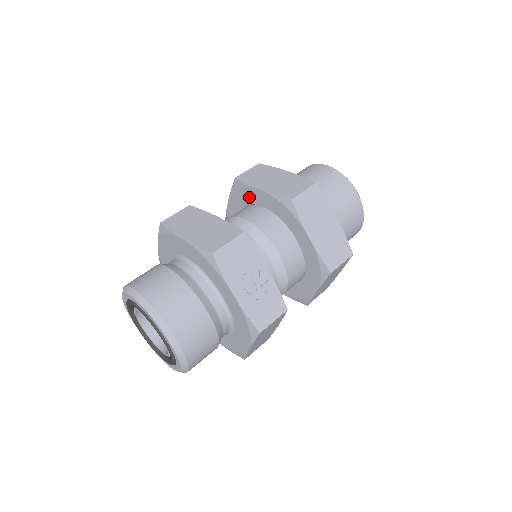
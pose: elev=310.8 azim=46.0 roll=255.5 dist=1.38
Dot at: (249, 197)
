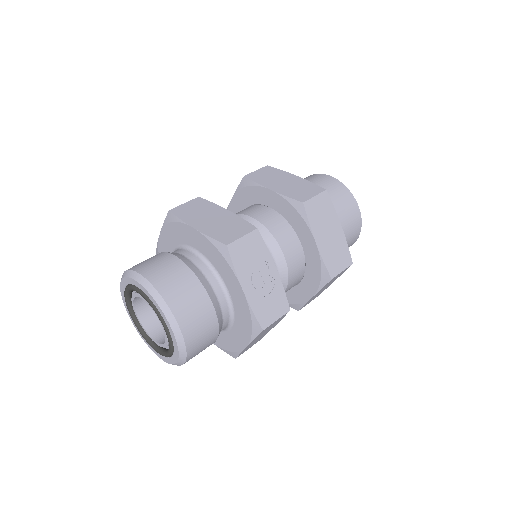
Dot at: (256, 197)
